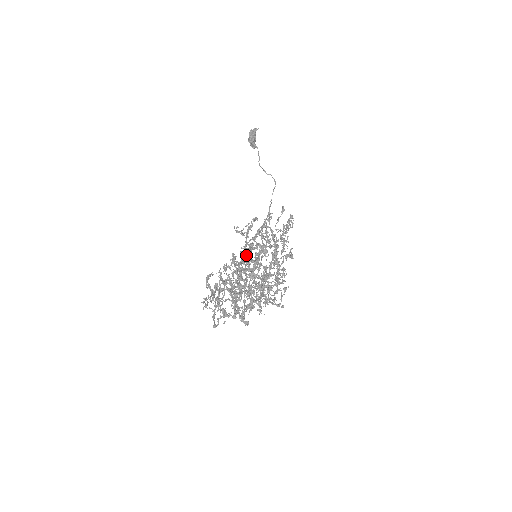
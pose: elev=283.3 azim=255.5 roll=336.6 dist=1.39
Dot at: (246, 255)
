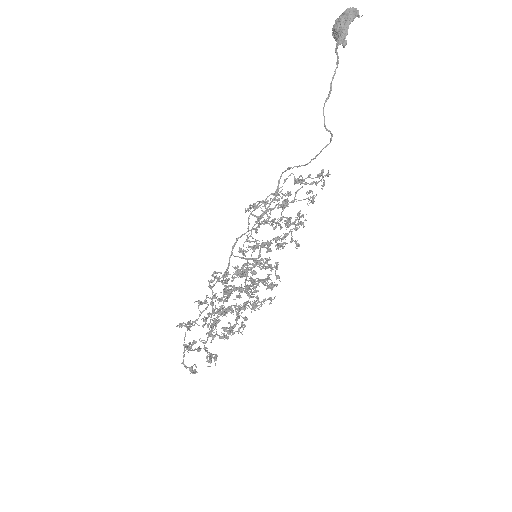
Dot at: (242, 276)
